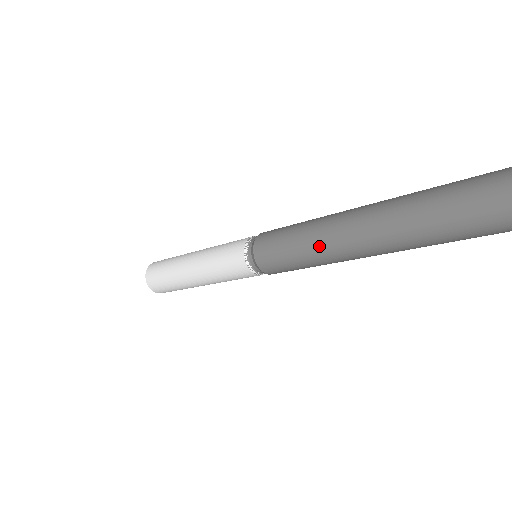
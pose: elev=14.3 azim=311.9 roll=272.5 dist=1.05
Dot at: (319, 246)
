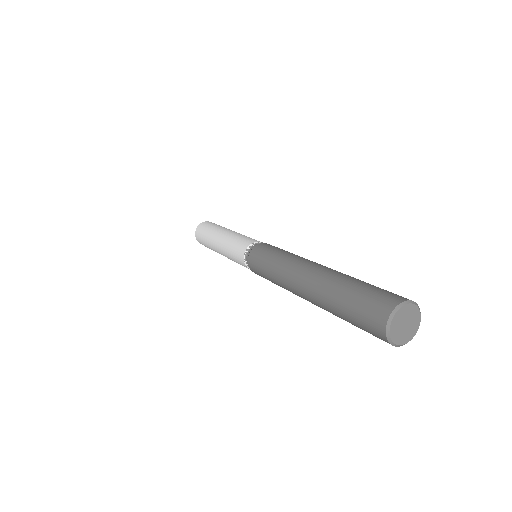
Dot at: occluded
